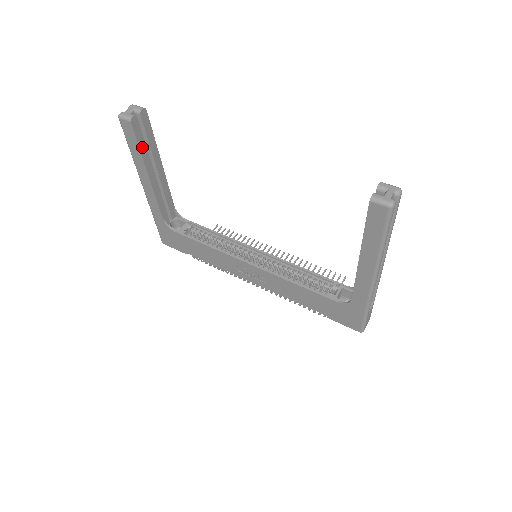
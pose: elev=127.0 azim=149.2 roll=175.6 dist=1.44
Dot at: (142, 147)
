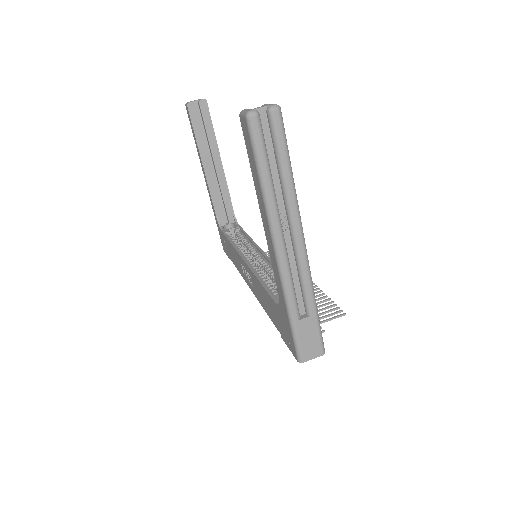
Dot at: (198, 134)
